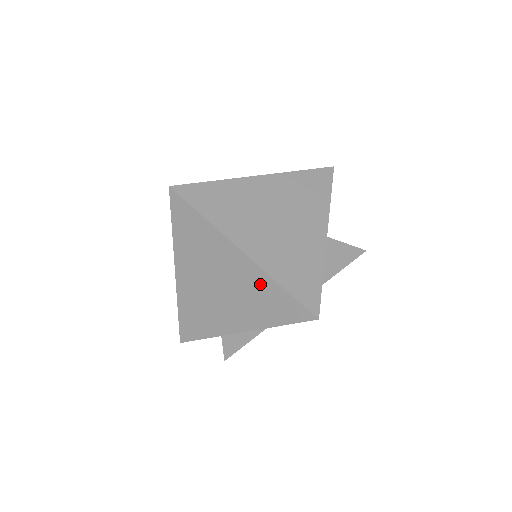
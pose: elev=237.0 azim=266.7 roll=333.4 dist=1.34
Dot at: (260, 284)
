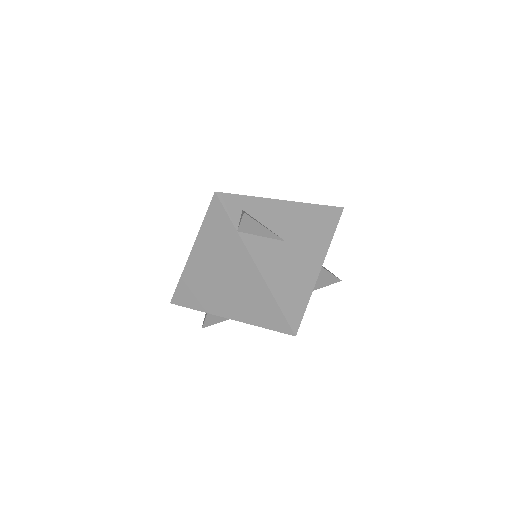
Dot at: (260, 294)
